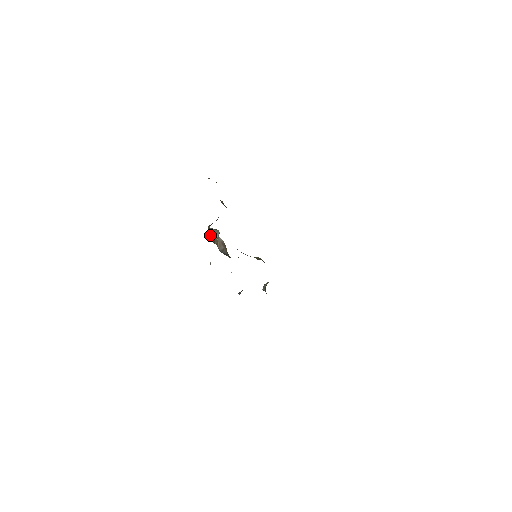
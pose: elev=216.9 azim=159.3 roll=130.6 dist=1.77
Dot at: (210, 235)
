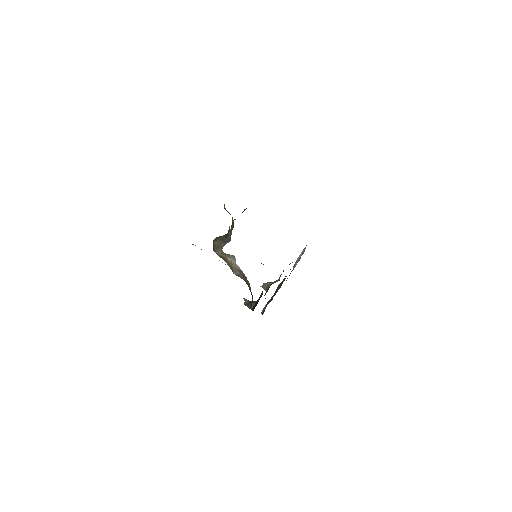
Dot at: (220, 253)
